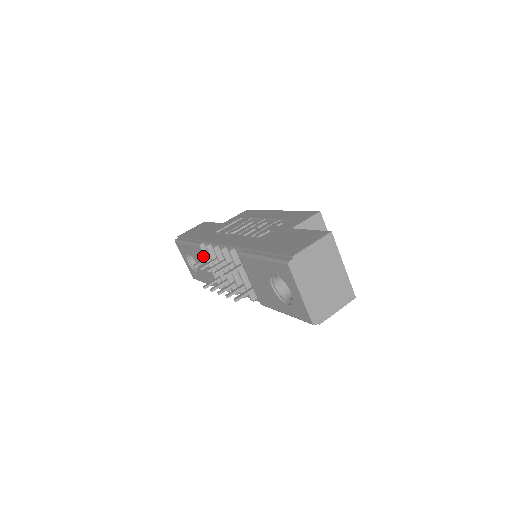
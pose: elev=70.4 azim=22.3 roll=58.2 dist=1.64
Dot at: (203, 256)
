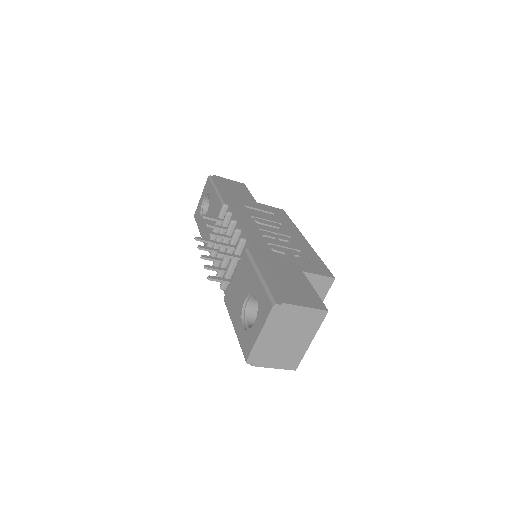
Dot at: (218, 214)
